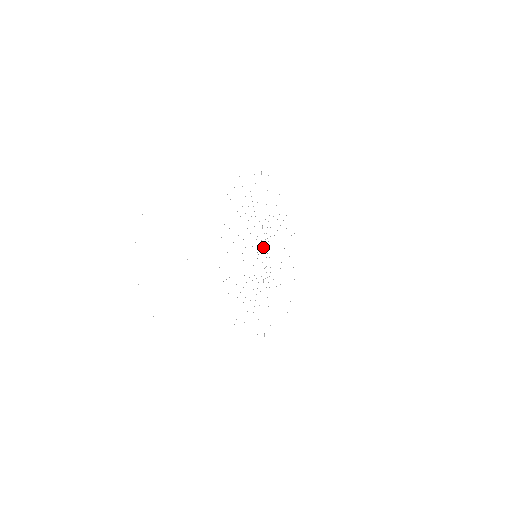
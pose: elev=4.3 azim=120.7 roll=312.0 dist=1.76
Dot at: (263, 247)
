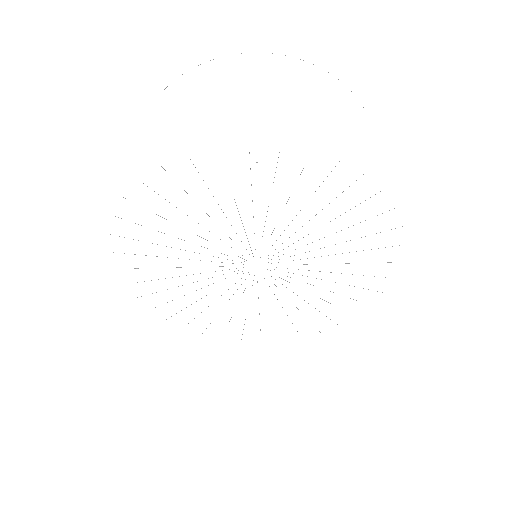
Dot at: occluded
